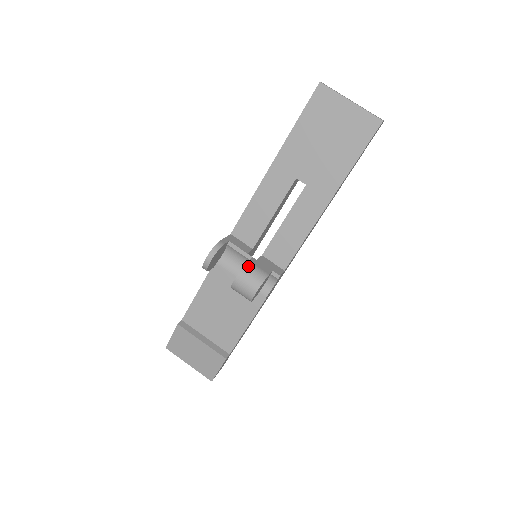
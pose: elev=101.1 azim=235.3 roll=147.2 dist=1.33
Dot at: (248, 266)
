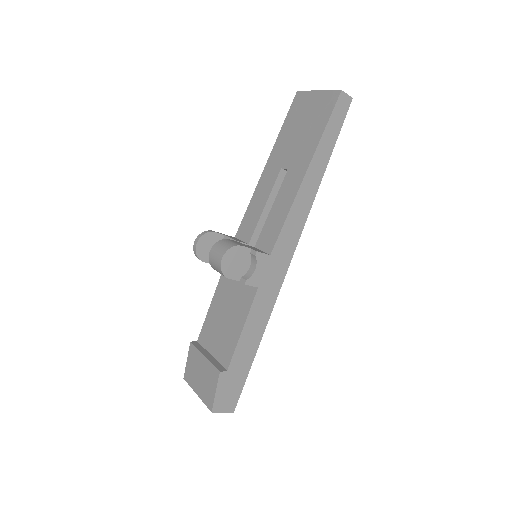
Dot at: (224, 240)
